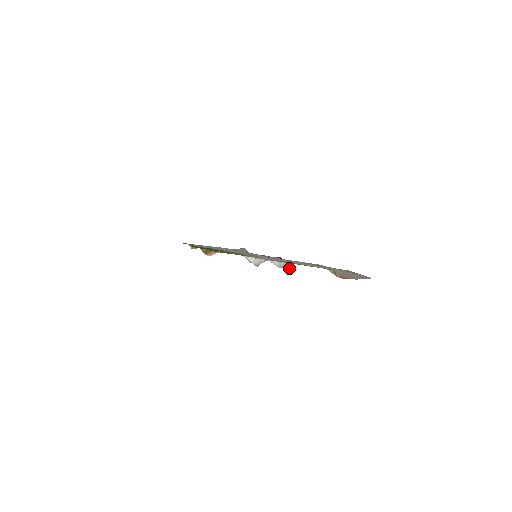
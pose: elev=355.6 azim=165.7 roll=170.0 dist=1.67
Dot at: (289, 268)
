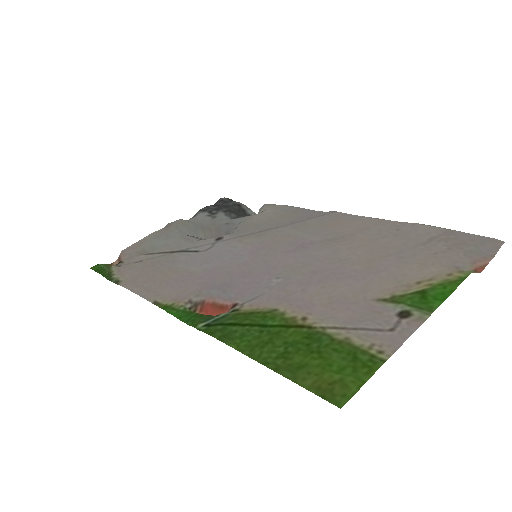
Dot at: occluded
